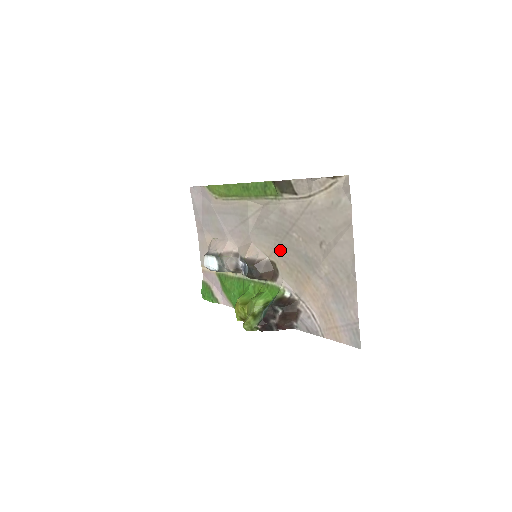
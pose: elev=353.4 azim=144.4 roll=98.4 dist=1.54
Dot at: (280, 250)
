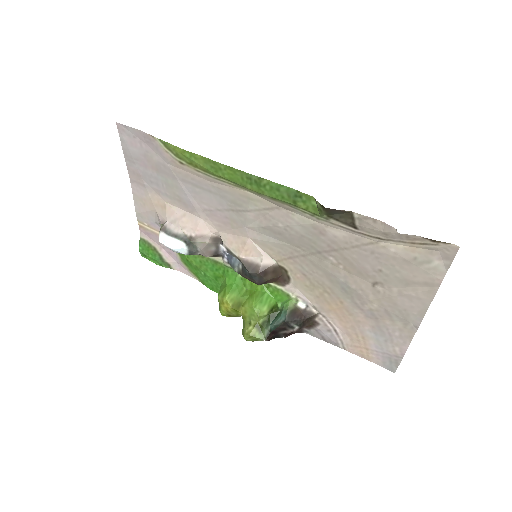
Dot at: (299, 262)
